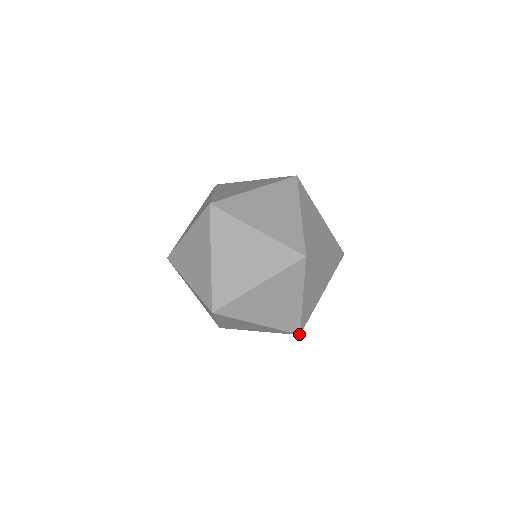
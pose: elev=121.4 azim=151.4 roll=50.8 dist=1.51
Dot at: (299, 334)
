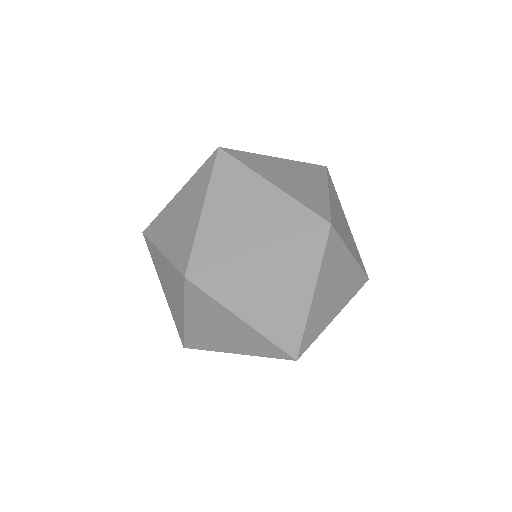
Dot at: (368, 278)
